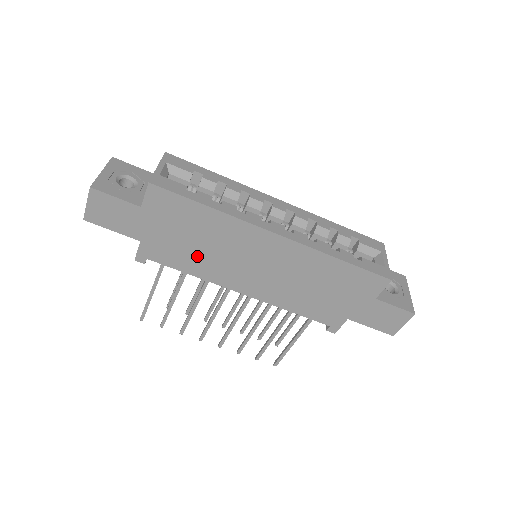
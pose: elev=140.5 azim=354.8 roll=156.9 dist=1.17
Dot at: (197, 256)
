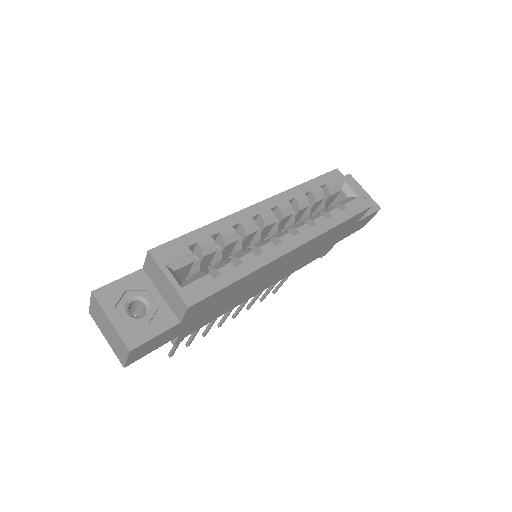
Dot at: (229, 304)
